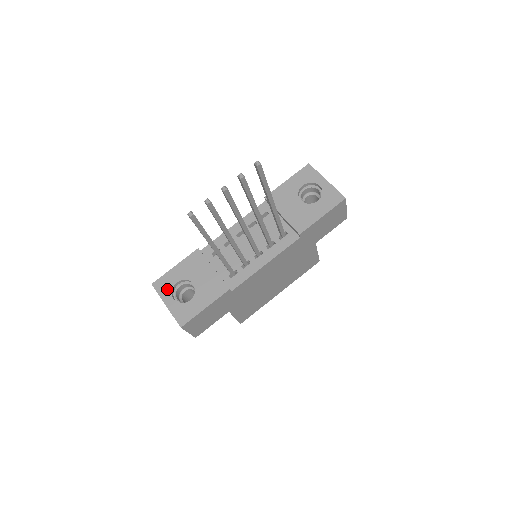
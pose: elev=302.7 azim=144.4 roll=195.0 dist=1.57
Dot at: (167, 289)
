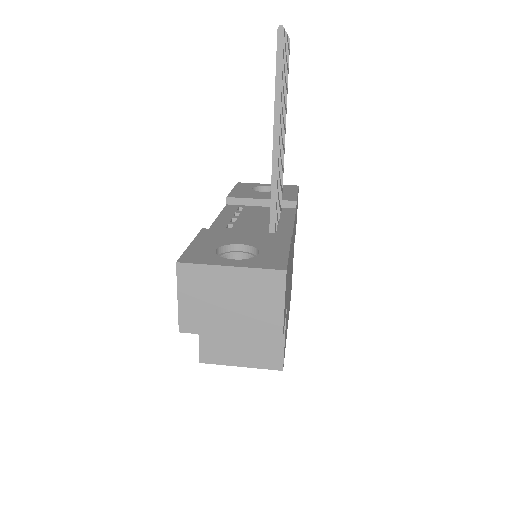
Dot at: (210, 257)
